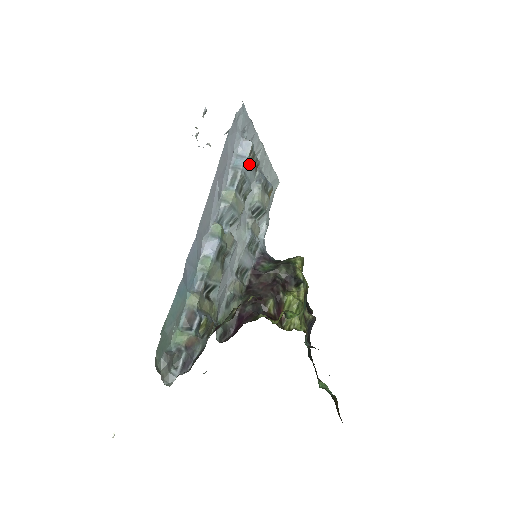
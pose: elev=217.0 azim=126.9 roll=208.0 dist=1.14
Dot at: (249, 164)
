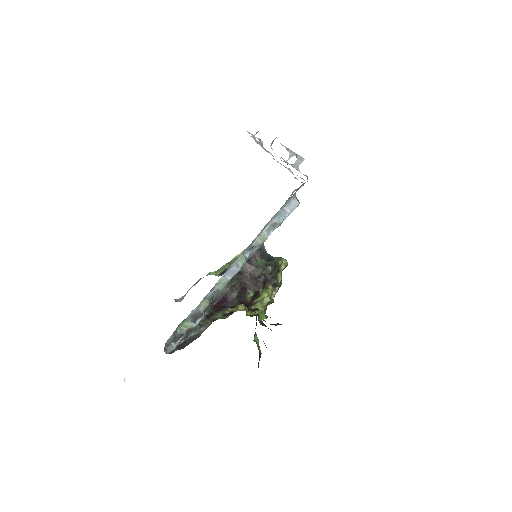
Dot at: occluded
